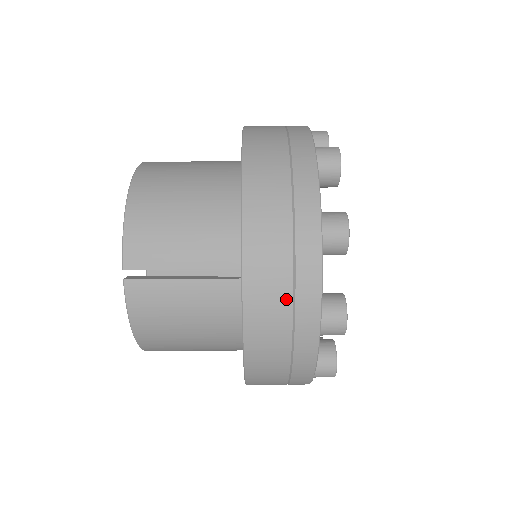
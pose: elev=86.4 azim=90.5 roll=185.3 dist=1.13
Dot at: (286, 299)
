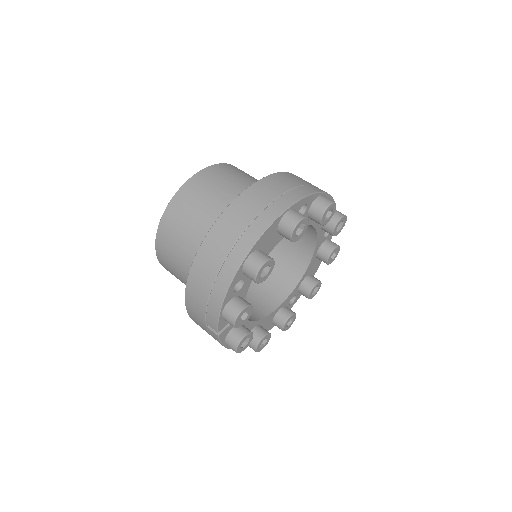
Dot at: occluded
